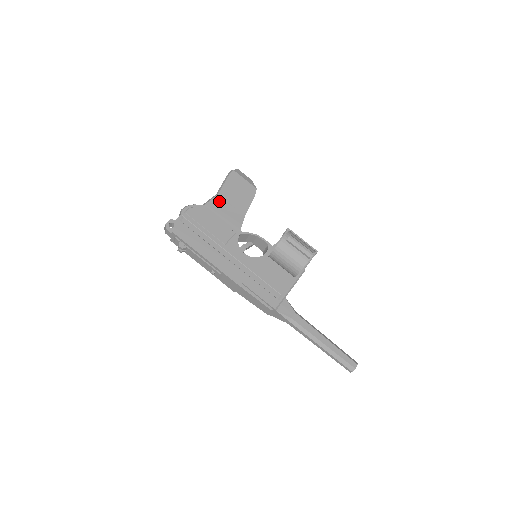
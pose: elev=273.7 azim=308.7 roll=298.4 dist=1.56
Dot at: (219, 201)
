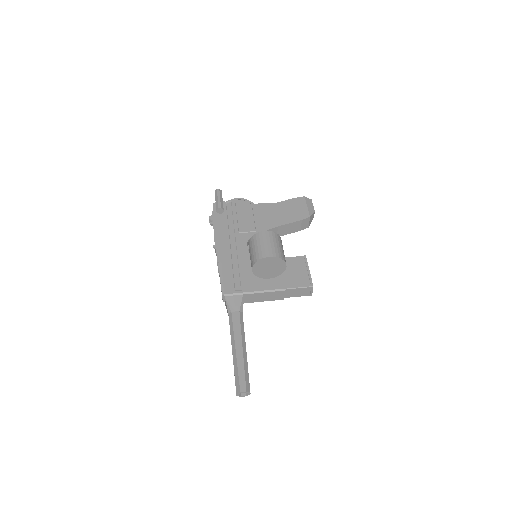
Dot at: (268, 207)
